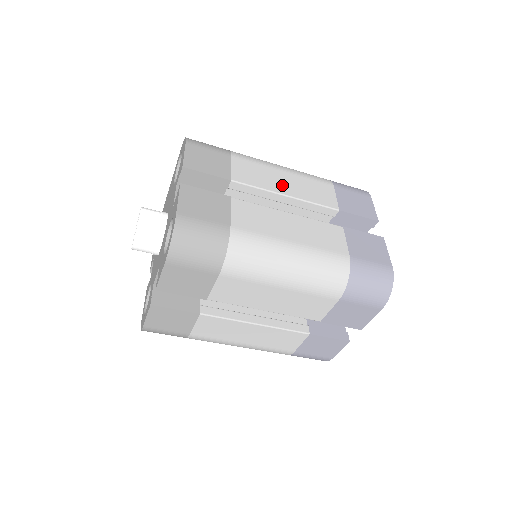
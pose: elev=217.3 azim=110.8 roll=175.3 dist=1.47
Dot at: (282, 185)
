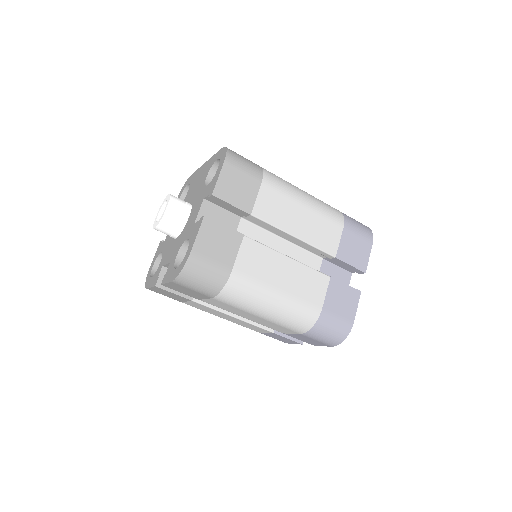
Dot at: (295, 224)
